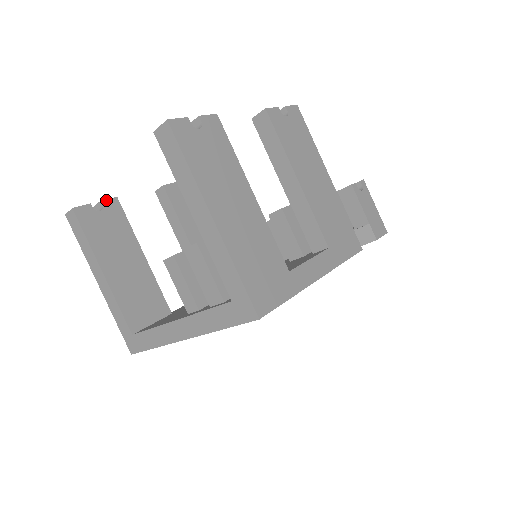
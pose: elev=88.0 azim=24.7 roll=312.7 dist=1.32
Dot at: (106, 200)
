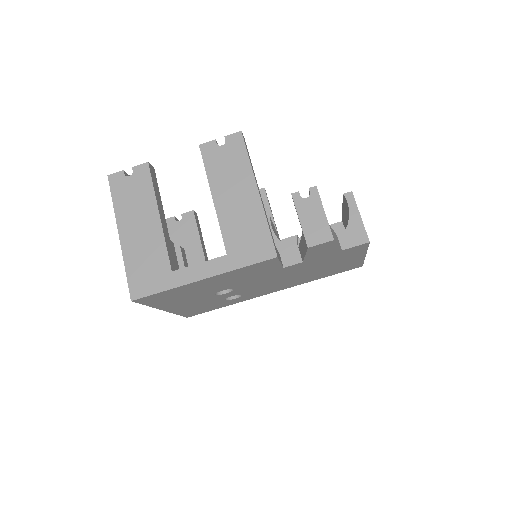
Dot at: (185, 213)
